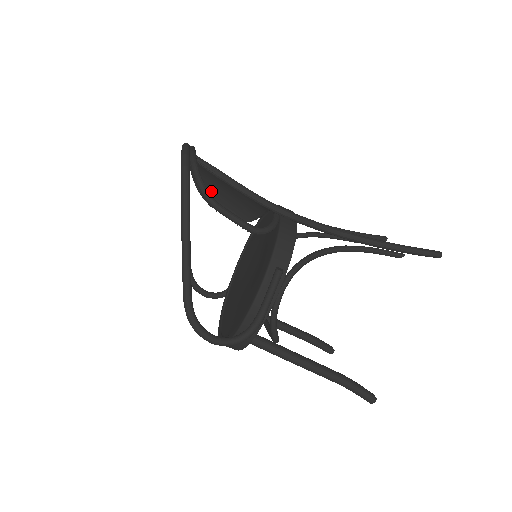
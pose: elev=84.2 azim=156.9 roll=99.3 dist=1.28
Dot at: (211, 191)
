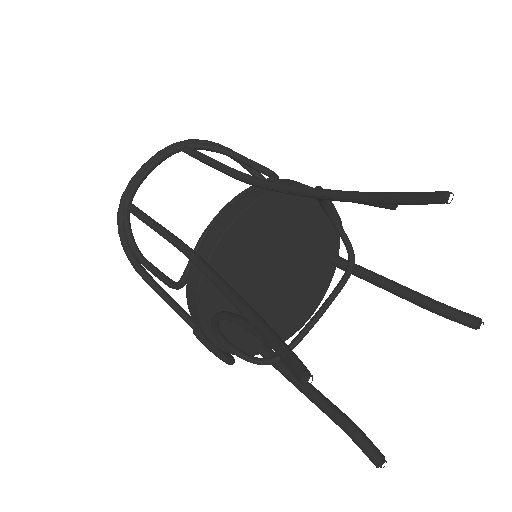
Dot at: occluded
